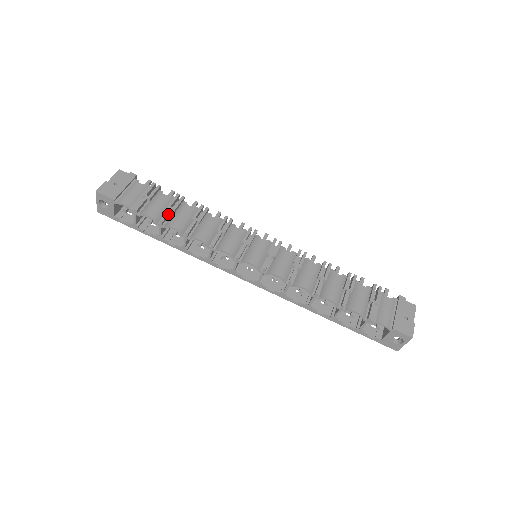
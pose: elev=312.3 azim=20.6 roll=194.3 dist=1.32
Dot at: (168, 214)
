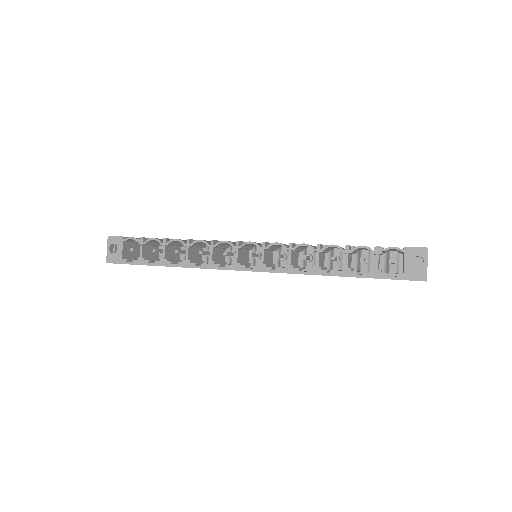
Dot at: occluded
